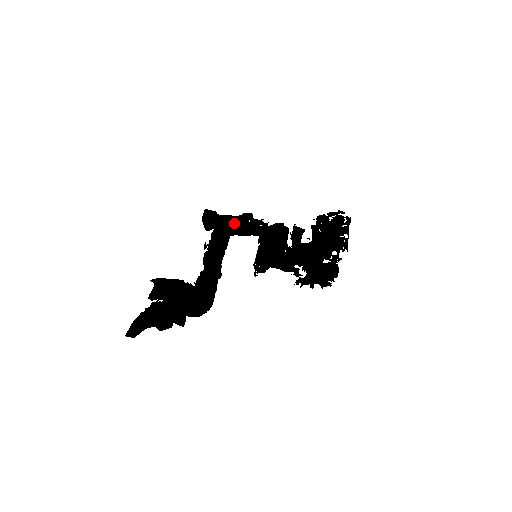
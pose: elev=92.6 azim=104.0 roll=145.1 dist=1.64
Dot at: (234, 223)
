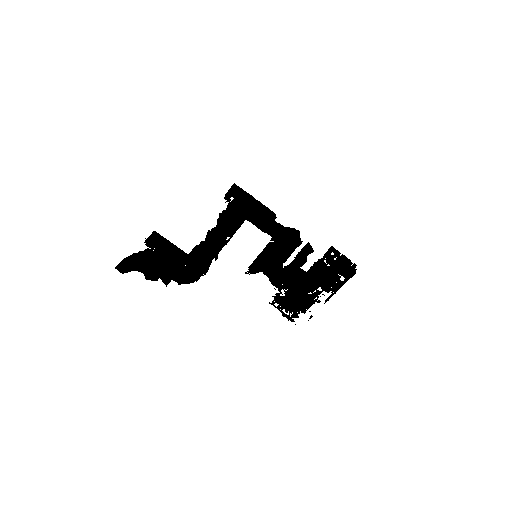
Dot at: (257, 203)
